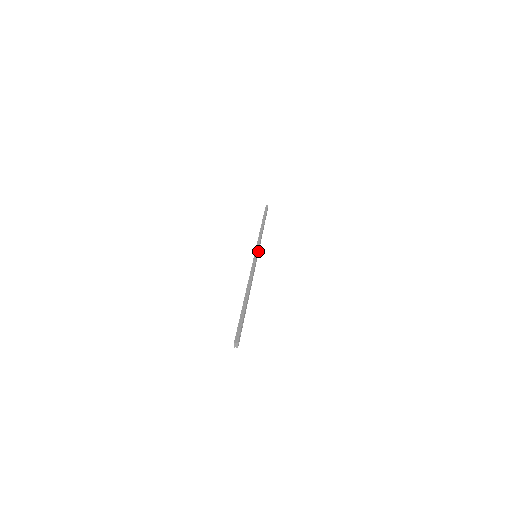
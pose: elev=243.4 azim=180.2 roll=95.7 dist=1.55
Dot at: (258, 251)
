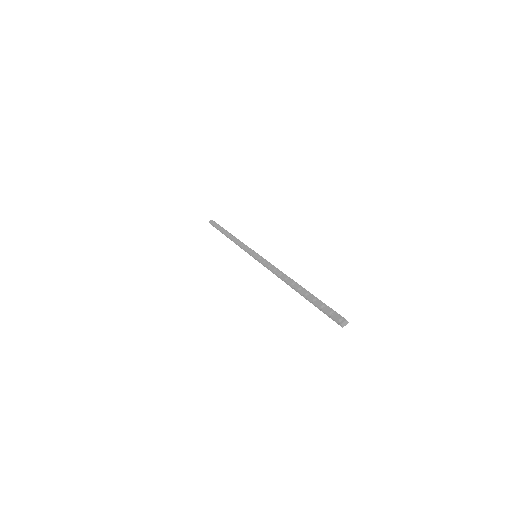
Dot at: occluded
